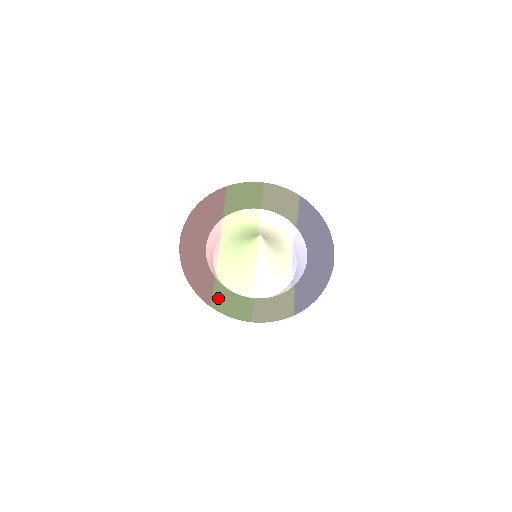
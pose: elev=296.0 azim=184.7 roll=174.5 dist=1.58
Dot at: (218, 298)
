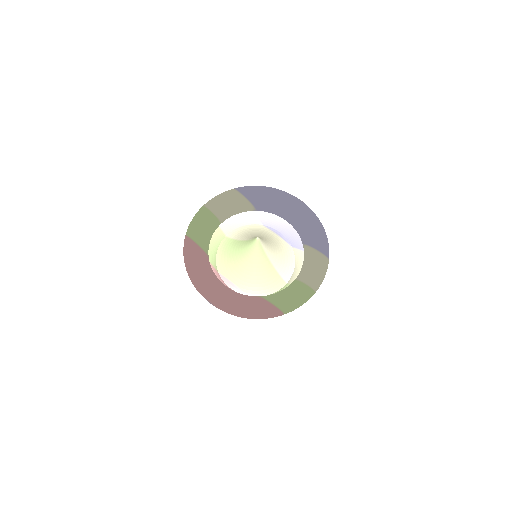
Dot at: (282, 304)
